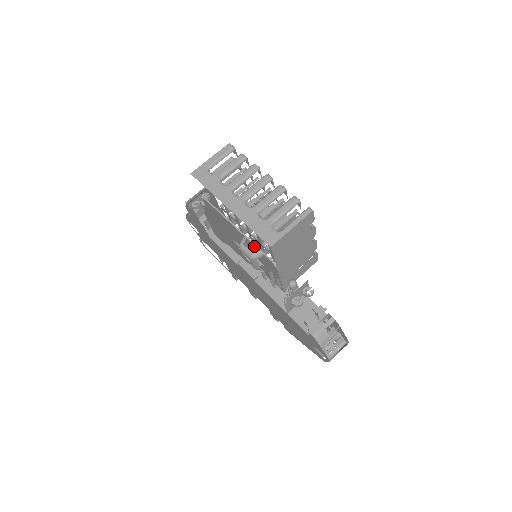
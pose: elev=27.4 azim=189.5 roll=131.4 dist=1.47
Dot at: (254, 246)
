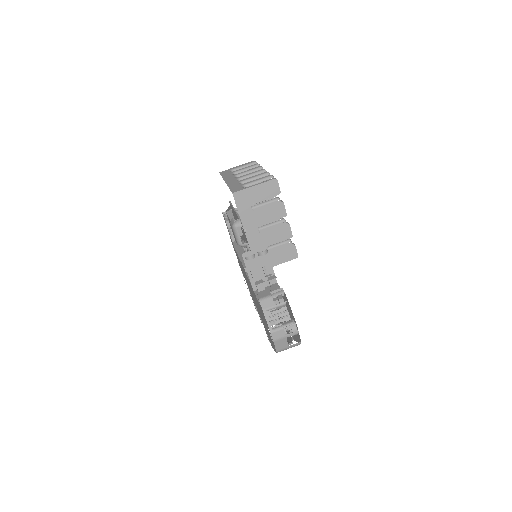
Dot at: occluded
